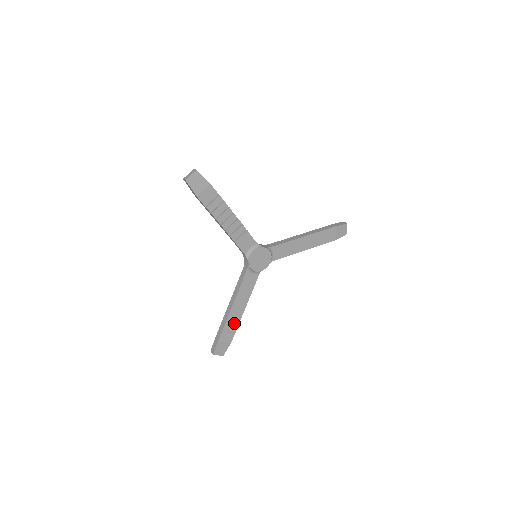
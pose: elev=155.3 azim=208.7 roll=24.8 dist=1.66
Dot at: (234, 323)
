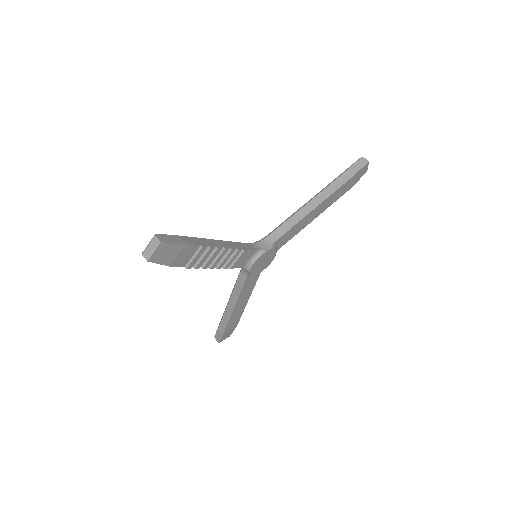
Dot at: (238, 315)
